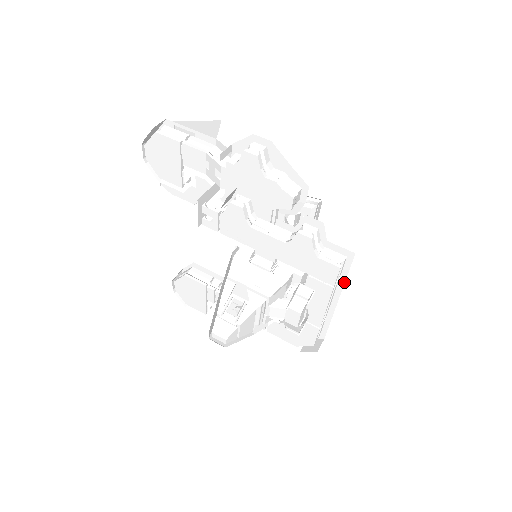
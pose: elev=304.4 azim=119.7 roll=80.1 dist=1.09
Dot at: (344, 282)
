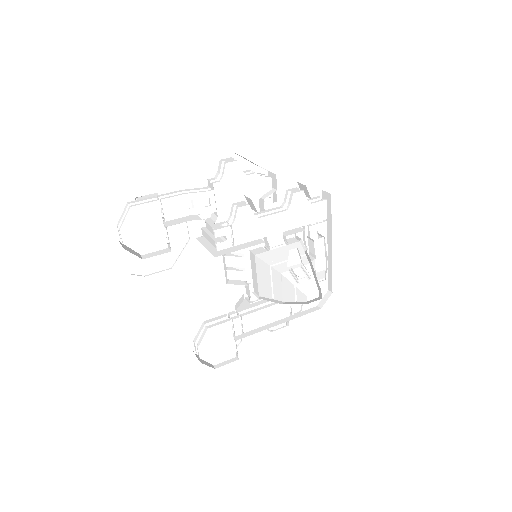
Dot at: occluded
